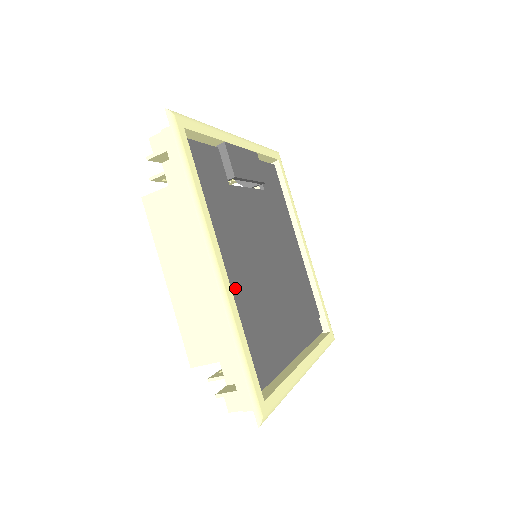
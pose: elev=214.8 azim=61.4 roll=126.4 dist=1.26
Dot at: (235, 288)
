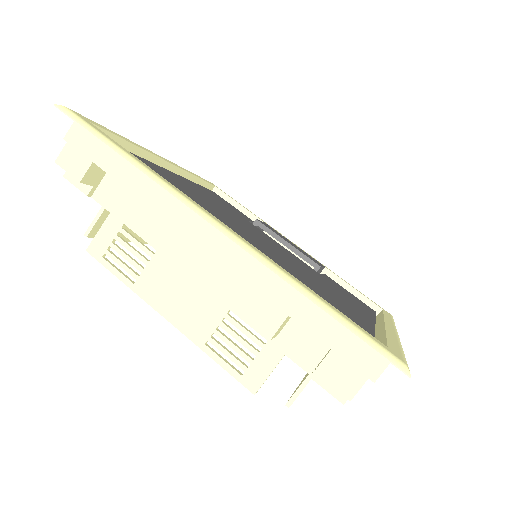
Dot at: (170, 175)
